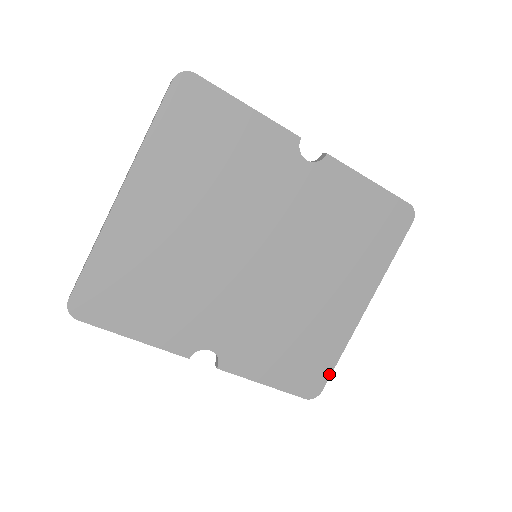
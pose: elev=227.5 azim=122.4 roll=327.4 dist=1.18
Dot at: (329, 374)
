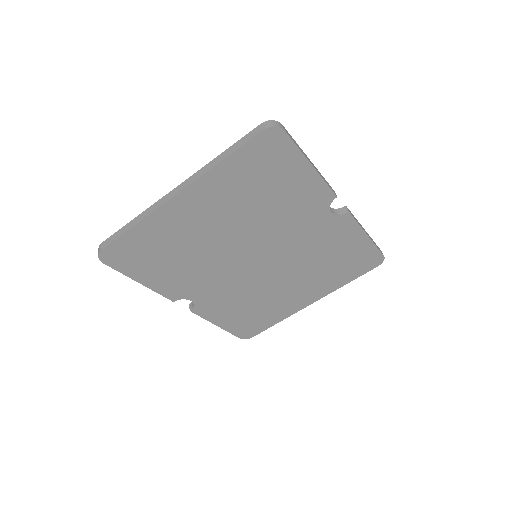
Dot at: (264, 330)
